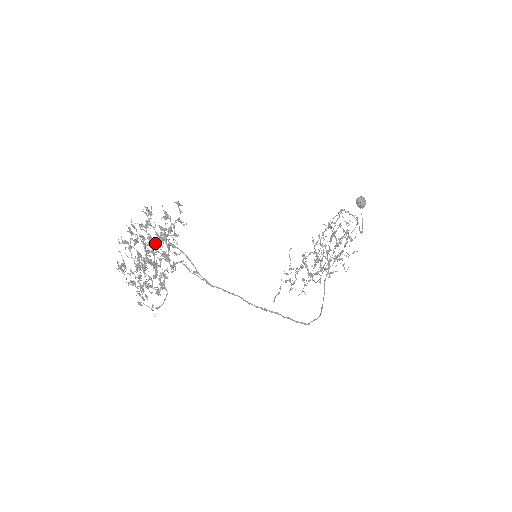
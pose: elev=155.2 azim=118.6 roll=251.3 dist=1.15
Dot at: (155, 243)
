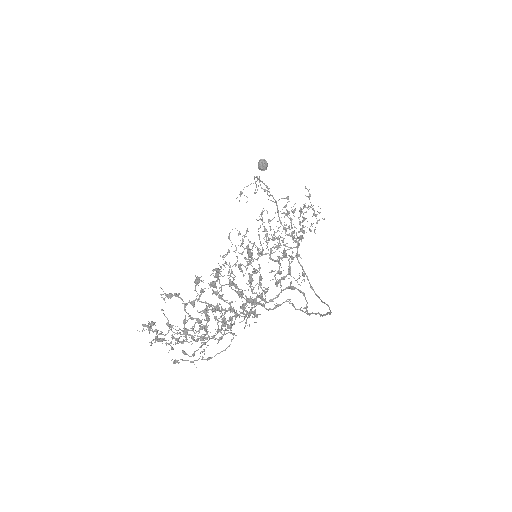
Dot at: occluded
